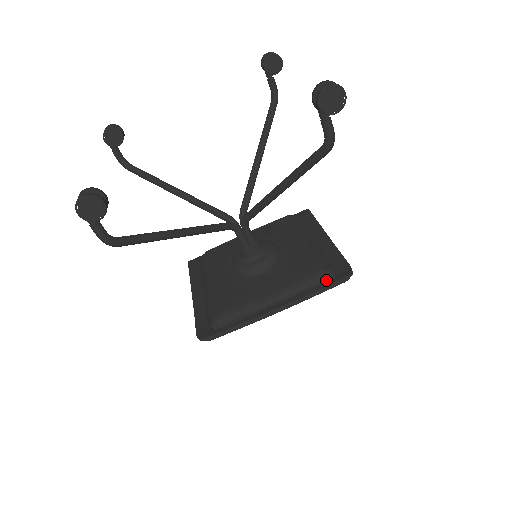
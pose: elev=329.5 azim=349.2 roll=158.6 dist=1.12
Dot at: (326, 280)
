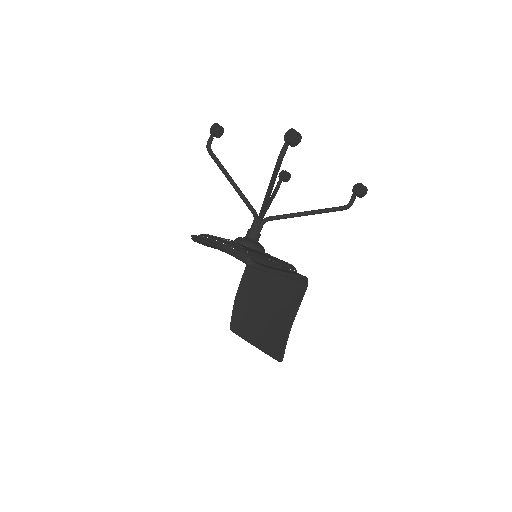
Dot at: (241, 253)
